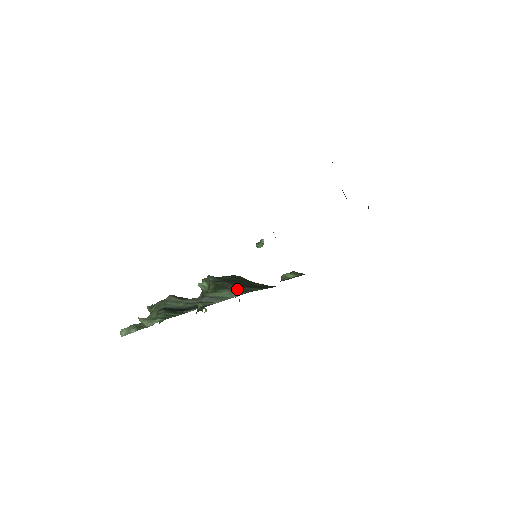
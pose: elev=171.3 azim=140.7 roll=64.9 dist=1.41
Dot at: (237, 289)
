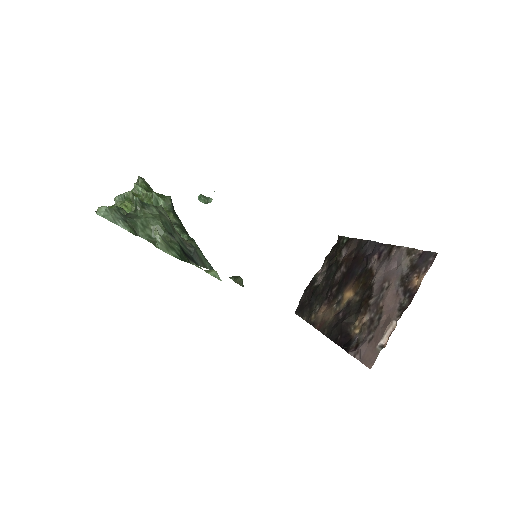
Dot at: occluded
